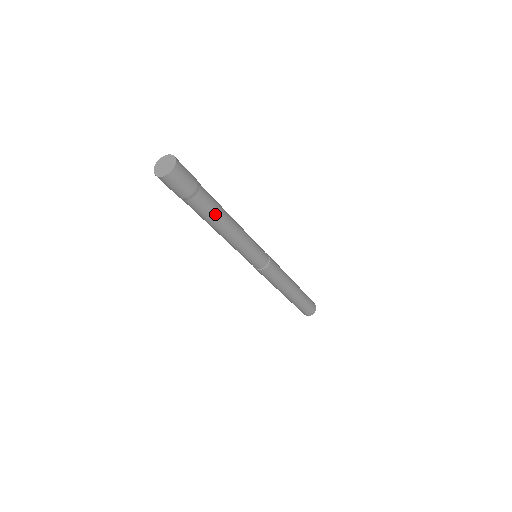
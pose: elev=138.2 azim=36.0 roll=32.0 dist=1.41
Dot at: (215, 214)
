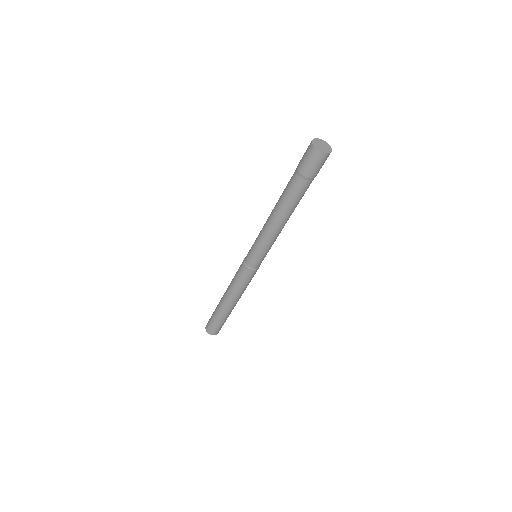
Dot at: (291, 203)
